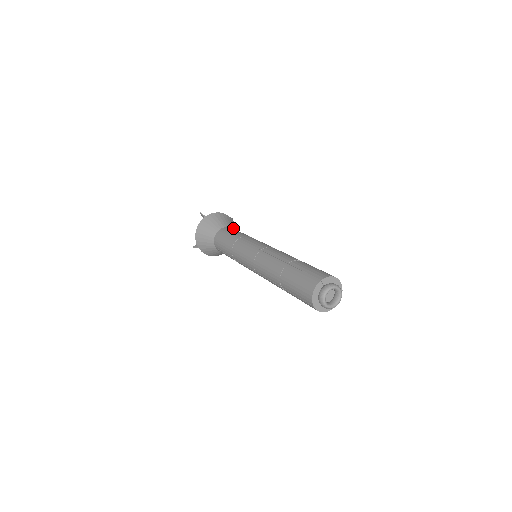
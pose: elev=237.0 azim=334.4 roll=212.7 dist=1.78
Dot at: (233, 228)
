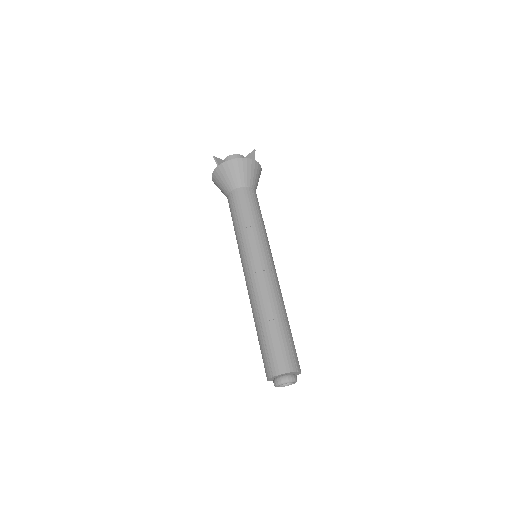
Dot at: (248, 183)
